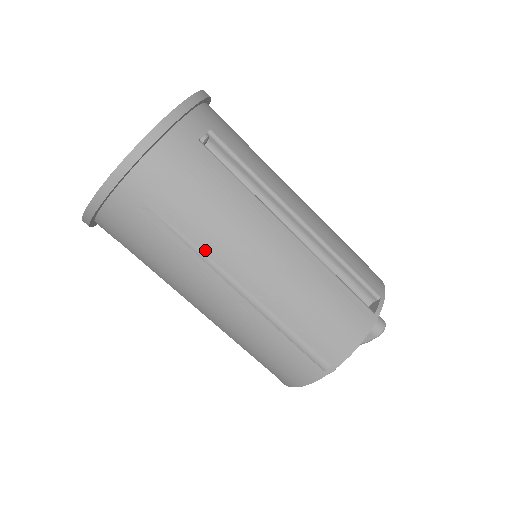
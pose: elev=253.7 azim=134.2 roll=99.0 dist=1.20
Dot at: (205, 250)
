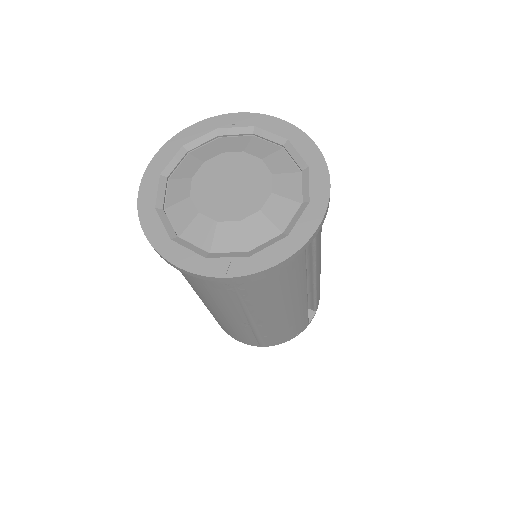
Dot at: (250, 308)
